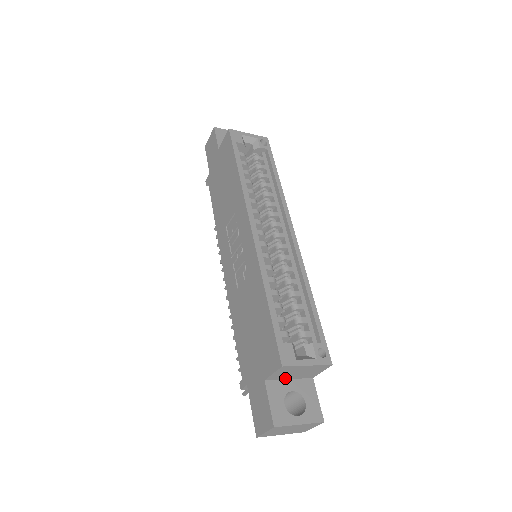
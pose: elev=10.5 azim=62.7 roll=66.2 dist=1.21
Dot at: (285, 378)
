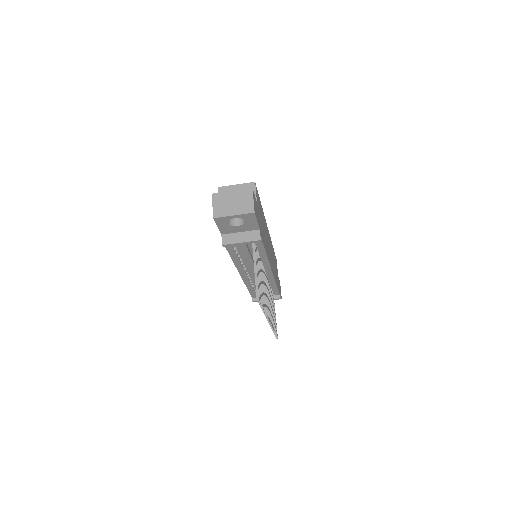
Dot at: occluded
